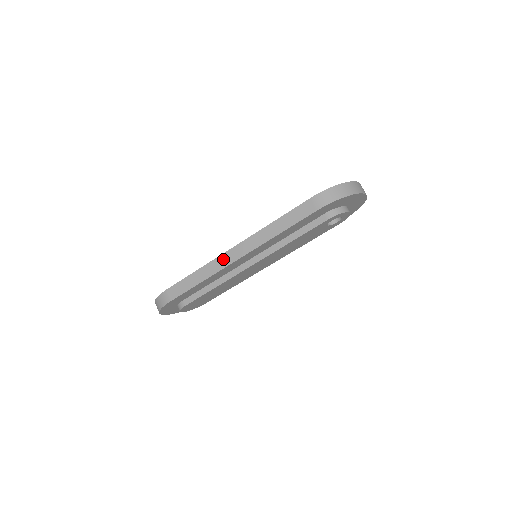
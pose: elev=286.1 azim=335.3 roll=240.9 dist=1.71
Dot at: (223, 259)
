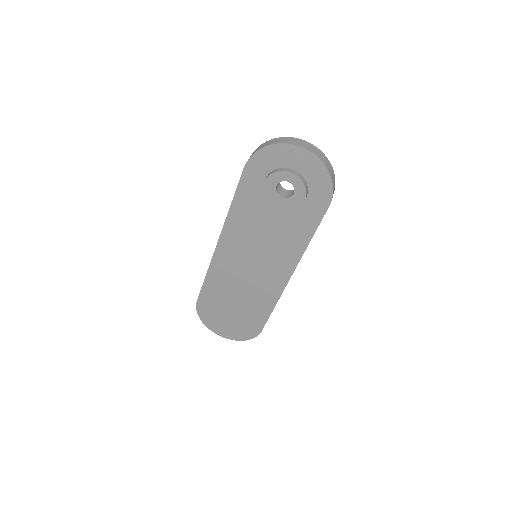
Dot at: occluded
